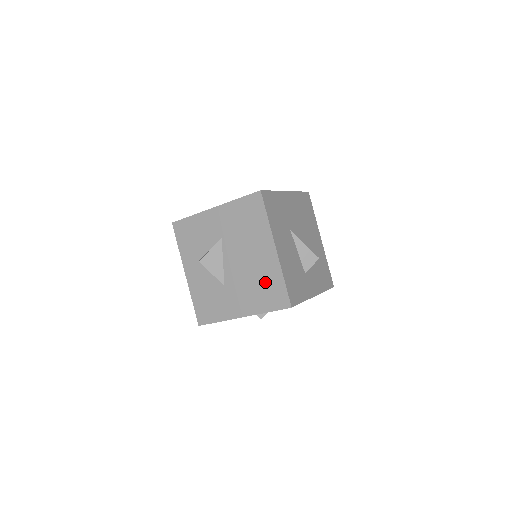
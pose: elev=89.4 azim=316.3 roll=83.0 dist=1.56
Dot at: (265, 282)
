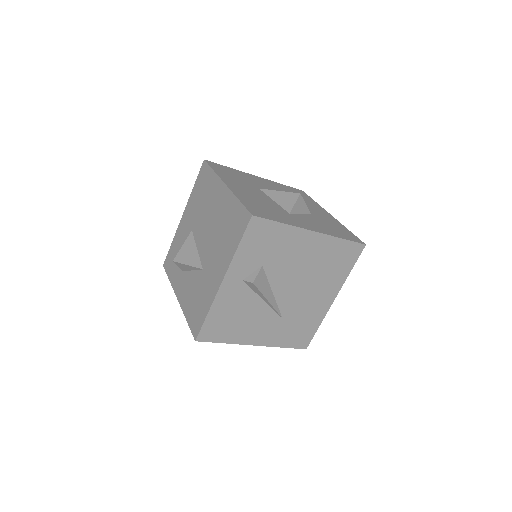
Dot at: (227, 222)
